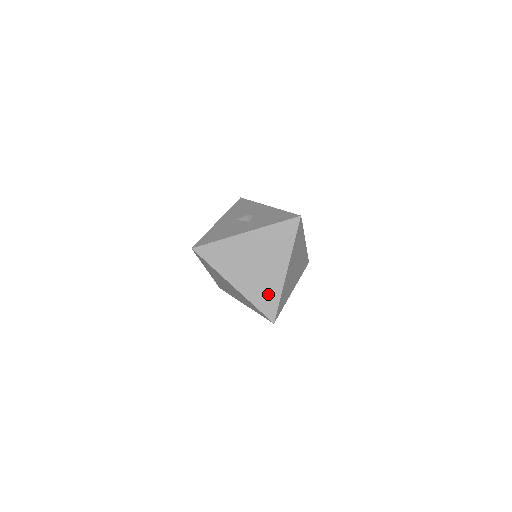
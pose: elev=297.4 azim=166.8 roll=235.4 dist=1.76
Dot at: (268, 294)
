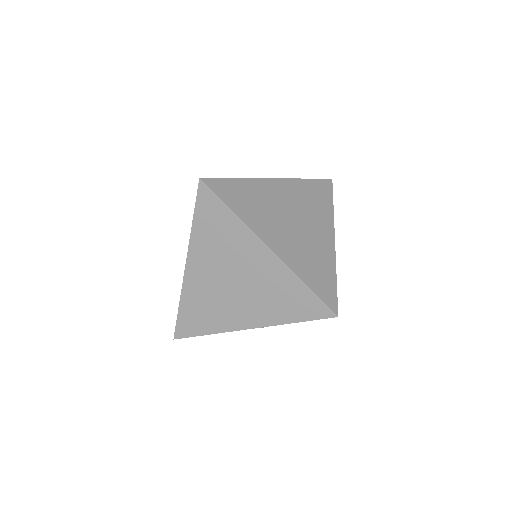
Dot at: (319, 268)
